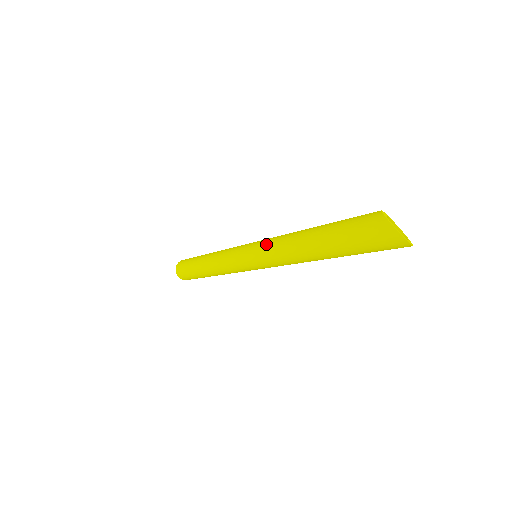
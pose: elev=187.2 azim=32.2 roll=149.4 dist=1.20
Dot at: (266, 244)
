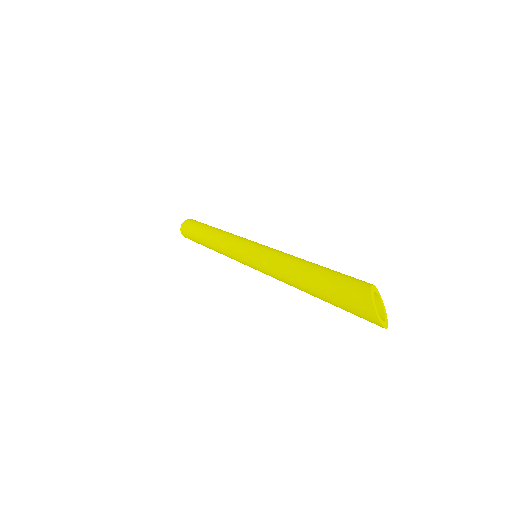
Dot at: (267, 256)
